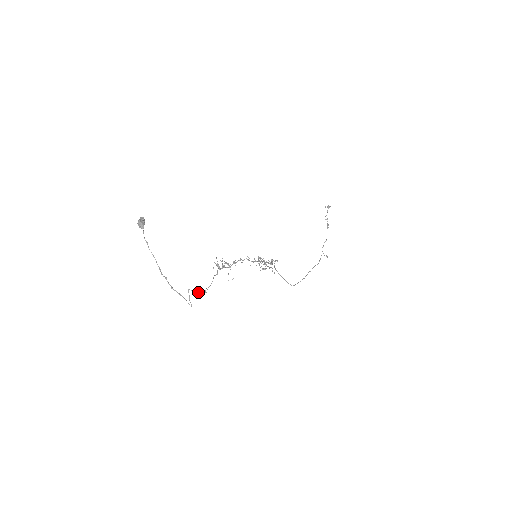
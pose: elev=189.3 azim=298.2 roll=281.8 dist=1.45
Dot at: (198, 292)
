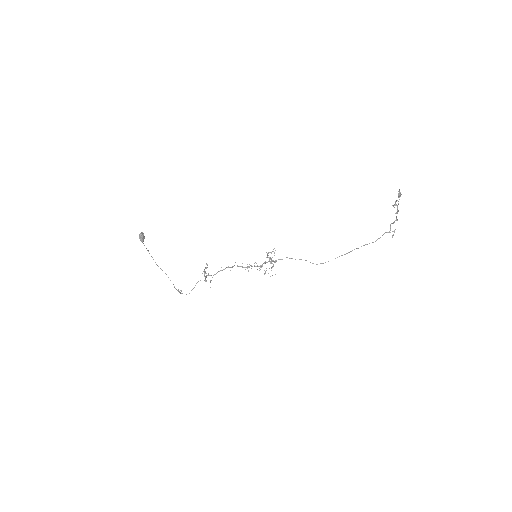
Dot at: occluded
